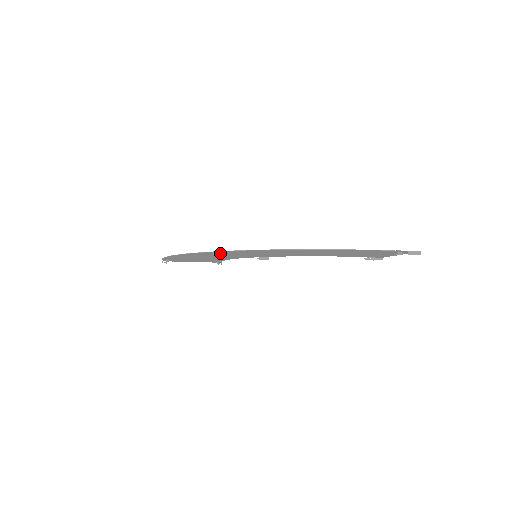
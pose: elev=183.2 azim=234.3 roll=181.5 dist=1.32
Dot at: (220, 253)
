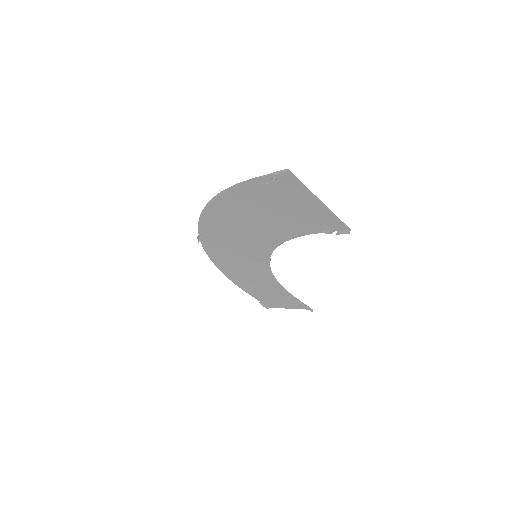
Dot at: (198, 238)
